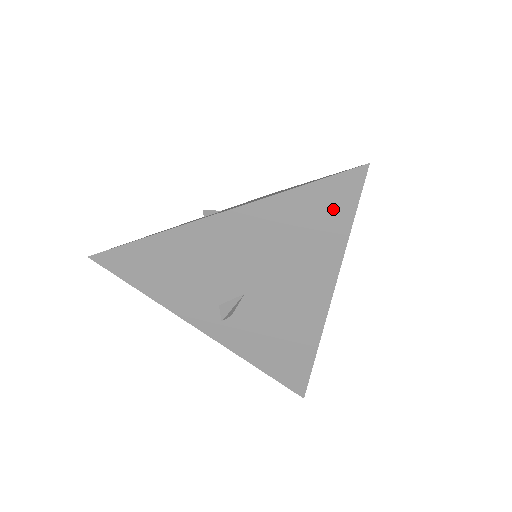
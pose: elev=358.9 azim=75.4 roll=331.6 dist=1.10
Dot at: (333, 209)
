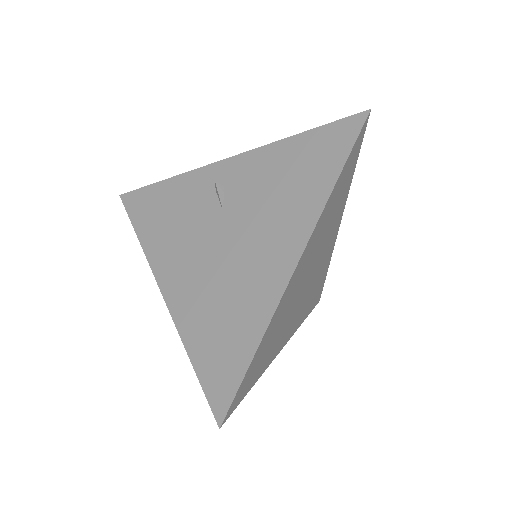
Dot at: occluded
